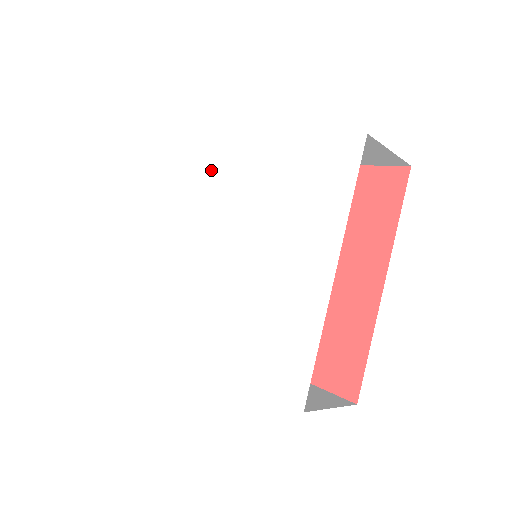
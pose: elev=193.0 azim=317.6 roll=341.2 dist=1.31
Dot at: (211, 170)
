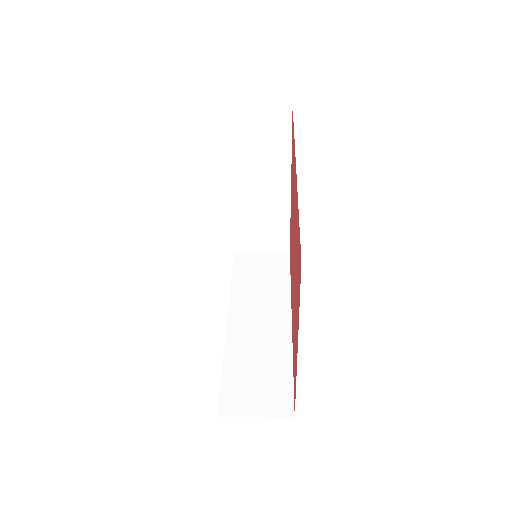
Dot at: occluded
